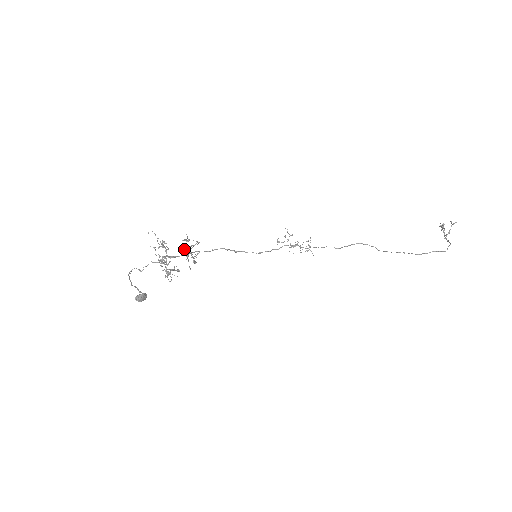
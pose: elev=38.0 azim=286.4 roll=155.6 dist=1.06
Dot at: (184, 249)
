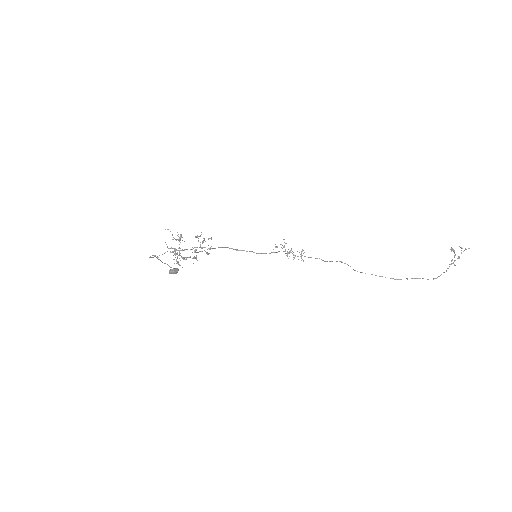
Dot at: occluded
